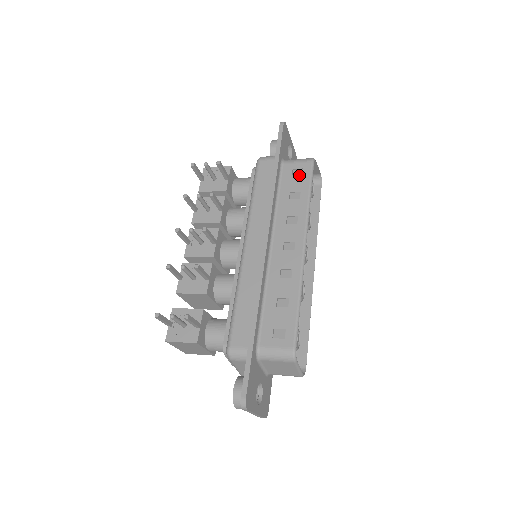
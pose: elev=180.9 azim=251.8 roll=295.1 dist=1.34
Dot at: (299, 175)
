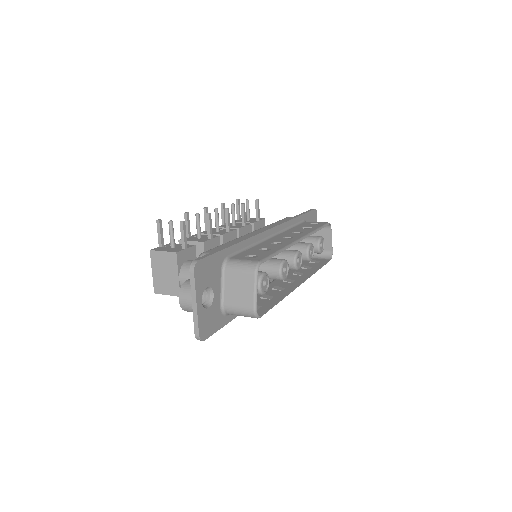
Dot at: (315, 224)
